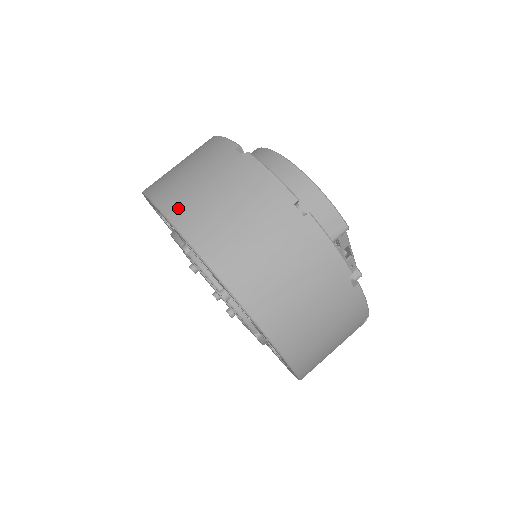
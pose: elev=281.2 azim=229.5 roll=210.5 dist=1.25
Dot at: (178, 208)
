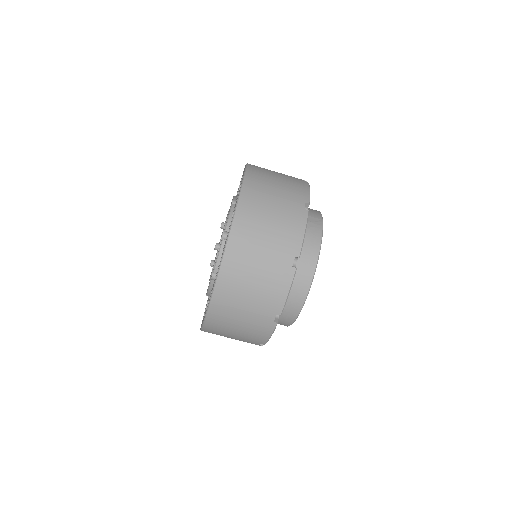
Dot at: (218, 308)
